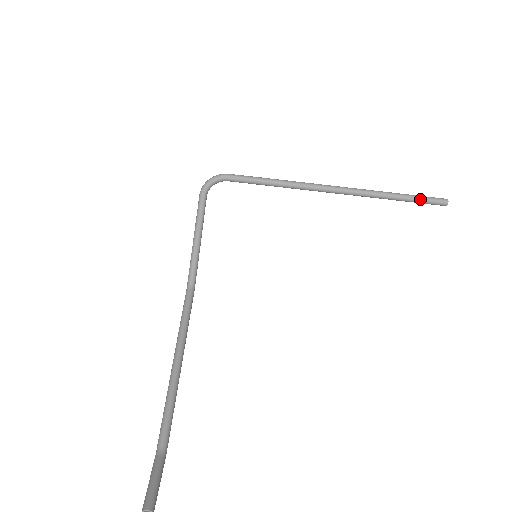
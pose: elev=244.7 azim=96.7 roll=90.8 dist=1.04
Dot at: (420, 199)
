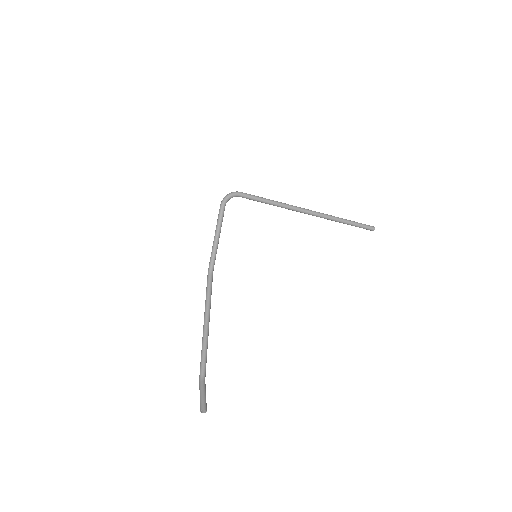
Dot at: (359, 225)
